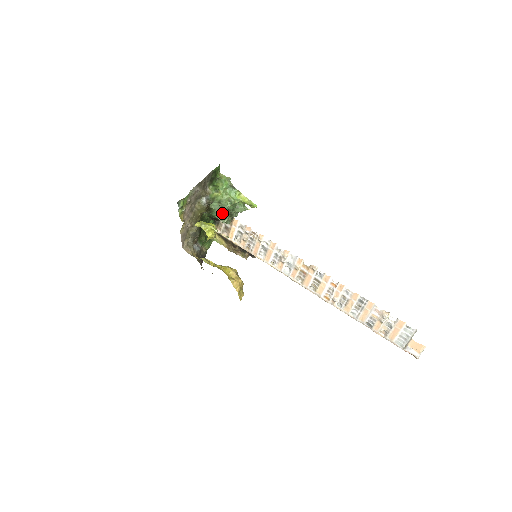
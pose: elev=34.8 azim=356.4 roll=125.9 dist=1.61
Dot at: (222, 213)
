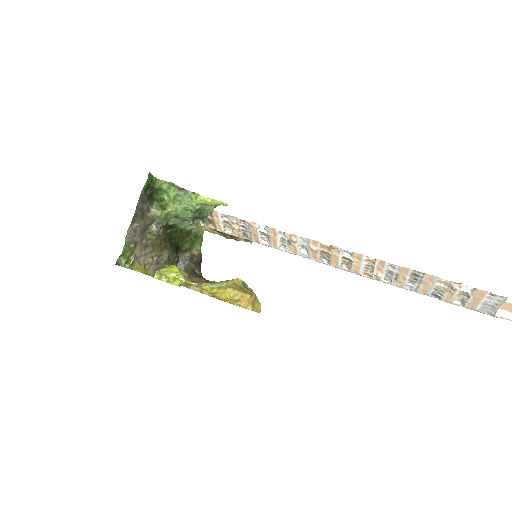
Dot at: (188, 223)
